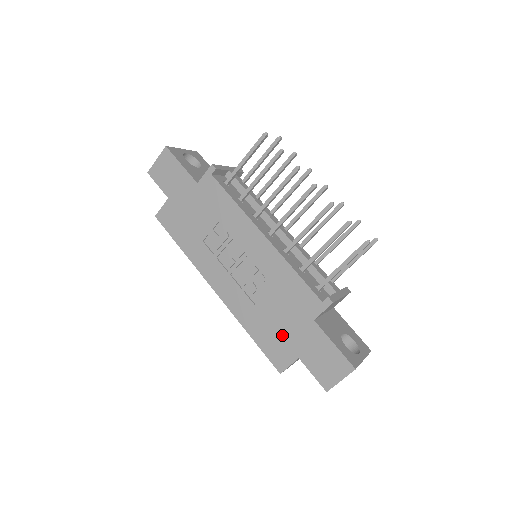
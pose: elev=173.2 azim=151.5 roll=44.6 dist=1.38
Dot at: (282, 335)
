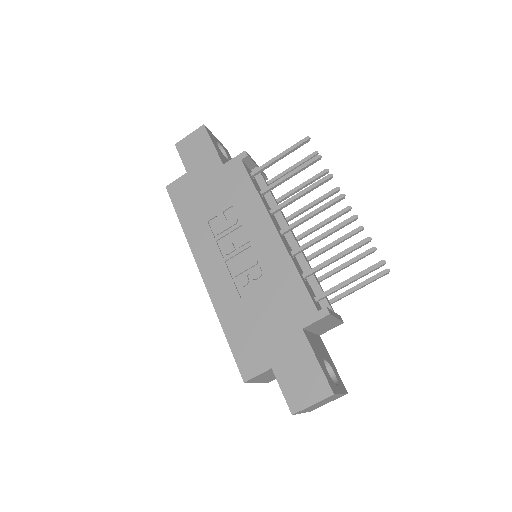
Dot at: (261, 338)
